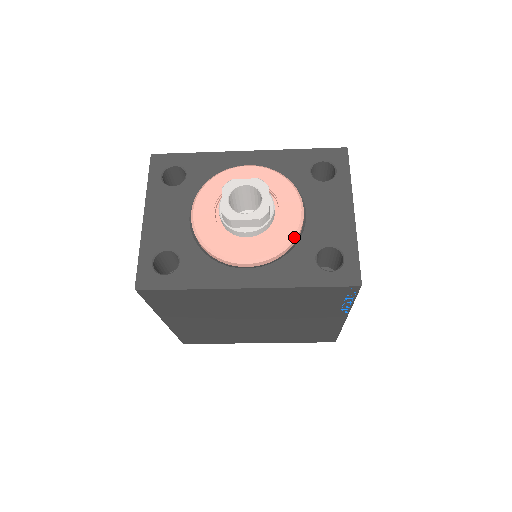
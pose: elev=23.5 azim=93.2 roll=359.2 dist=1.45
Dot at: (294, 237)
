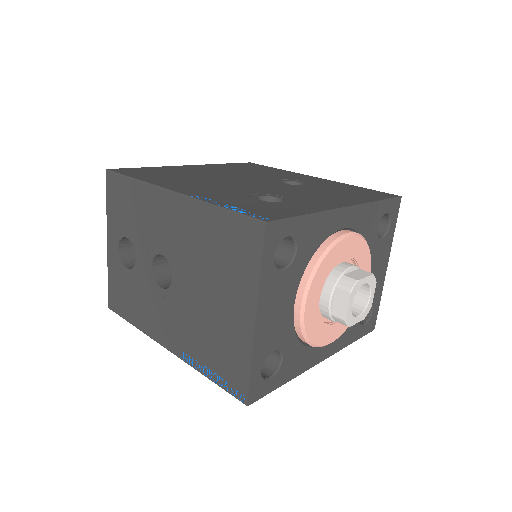
Dot at: occluded
